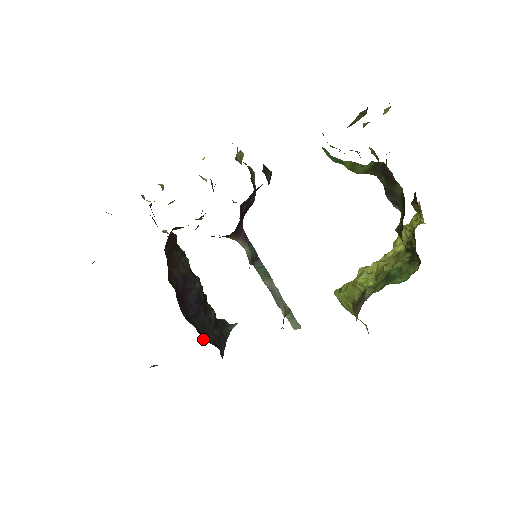
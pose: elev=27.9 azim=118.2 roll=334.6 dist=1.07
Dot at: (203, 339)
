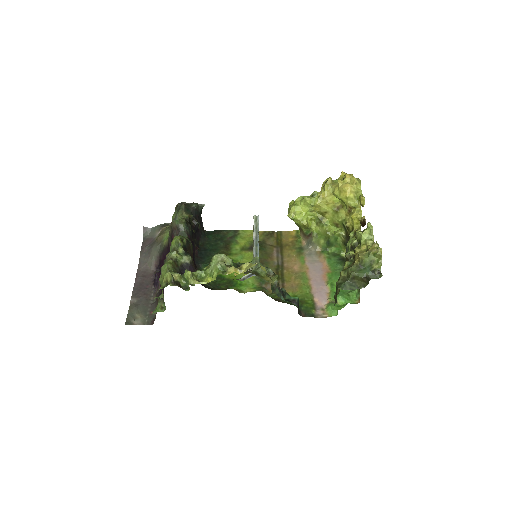
Dot at: (199, 243)
